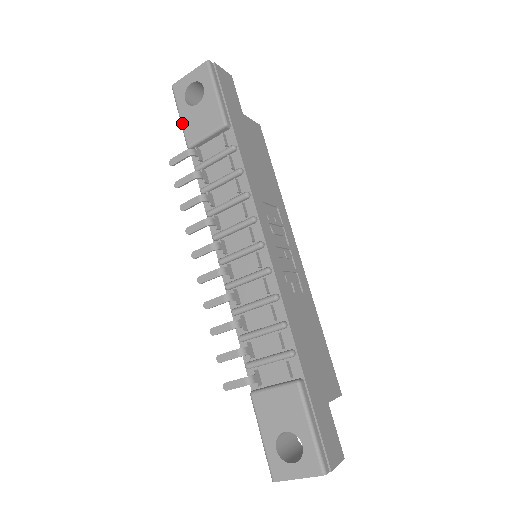
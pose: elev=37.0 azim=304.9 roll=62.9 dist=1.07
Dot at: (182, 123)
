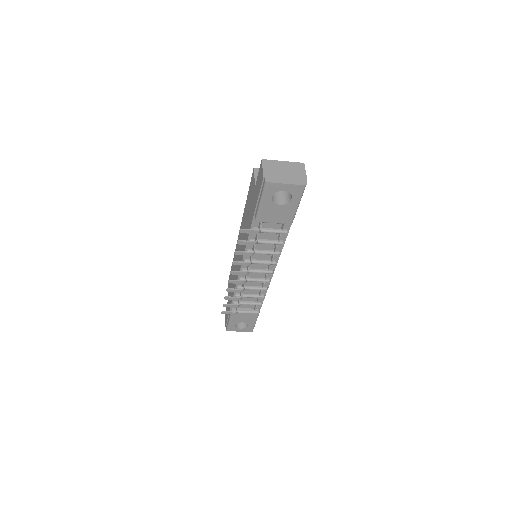
Dot at: (261, 209)
